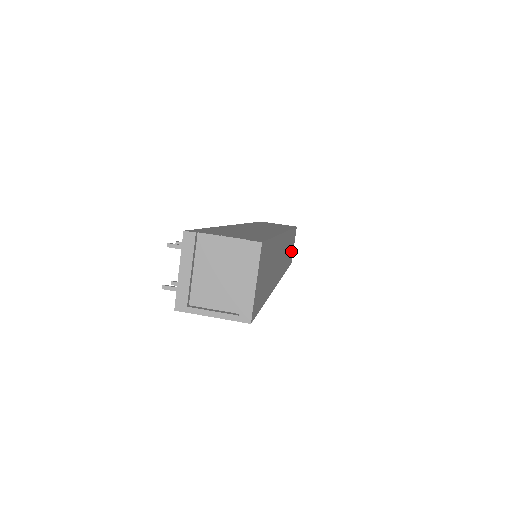
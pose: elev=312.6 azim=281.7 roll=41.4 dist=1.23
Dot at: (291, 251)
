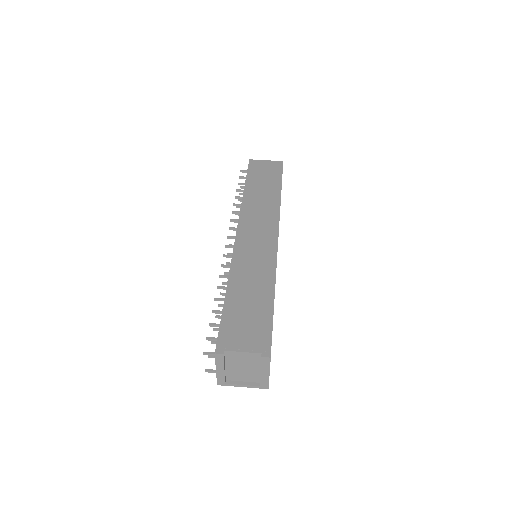
Dot at: occluded
